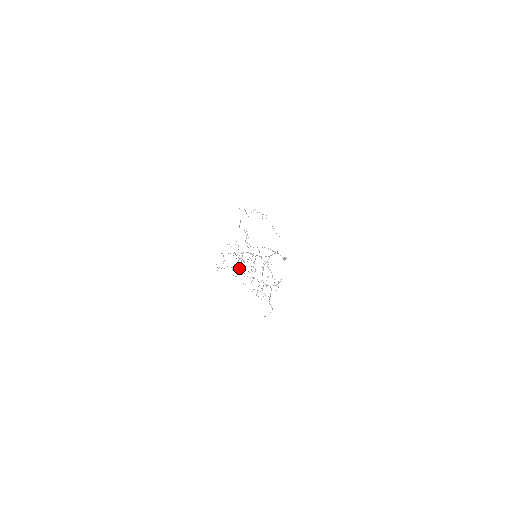
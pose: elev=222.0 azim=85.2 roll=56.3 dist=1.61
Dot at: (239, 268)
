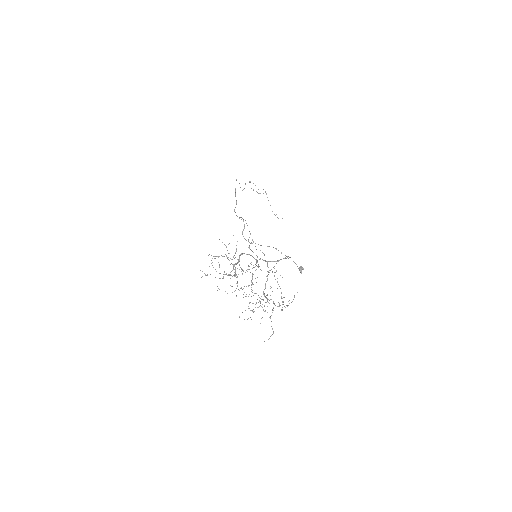
Dot at: (236, 283)
